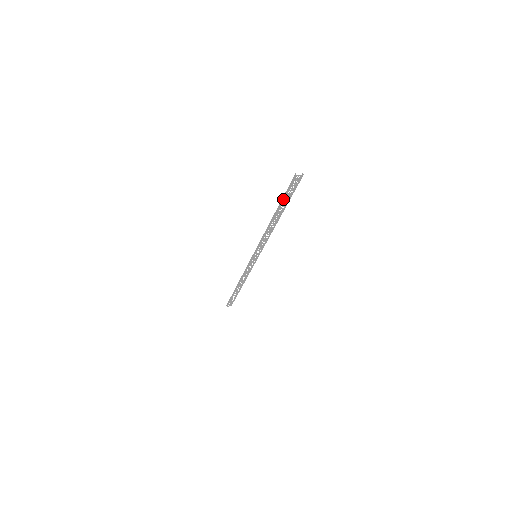
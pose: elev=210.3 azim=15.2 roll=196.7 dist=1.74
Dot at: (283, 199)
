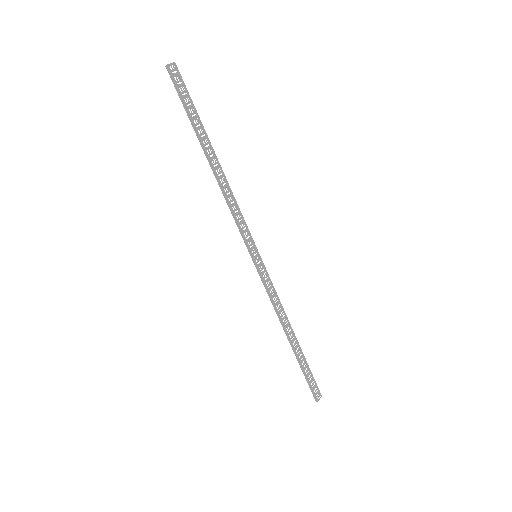
Dot at: (190, 118)
